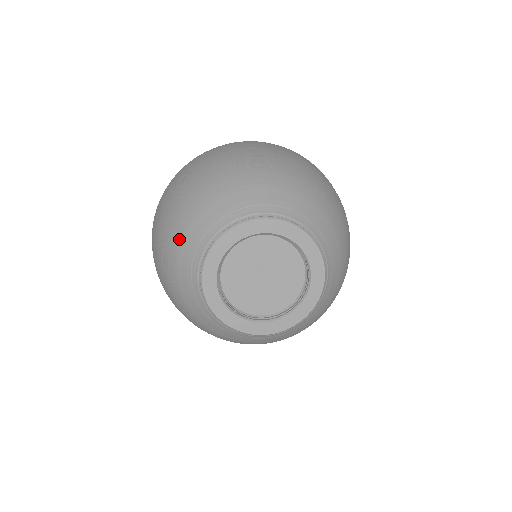
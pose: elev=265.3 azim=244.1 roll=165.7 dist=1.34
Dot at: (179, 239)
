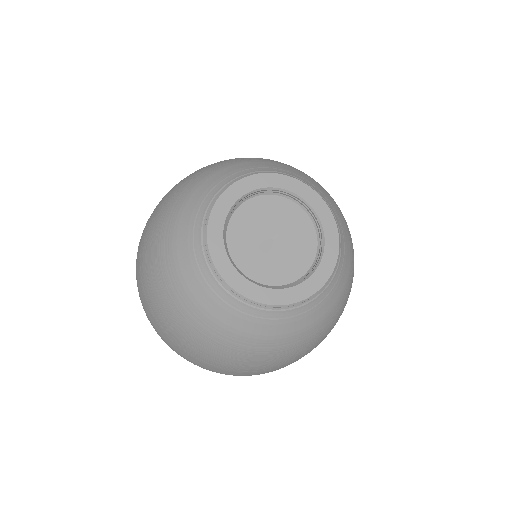
Dot at: (183, 200)
